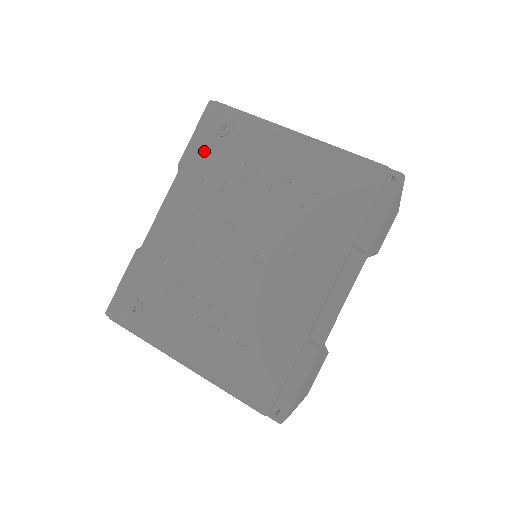
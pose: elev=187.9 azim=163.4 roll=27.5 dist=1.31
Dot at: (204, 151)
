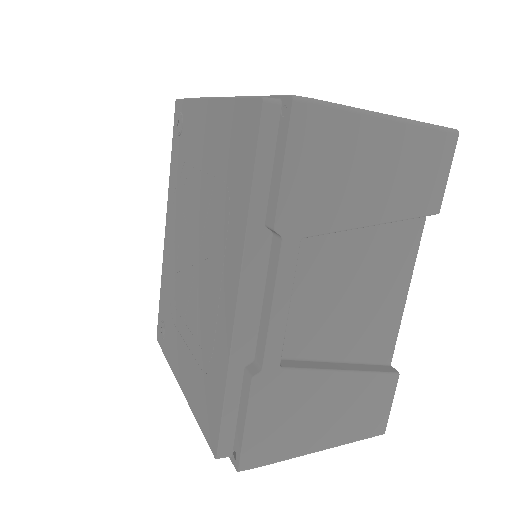
Dot at: (175, 157)
